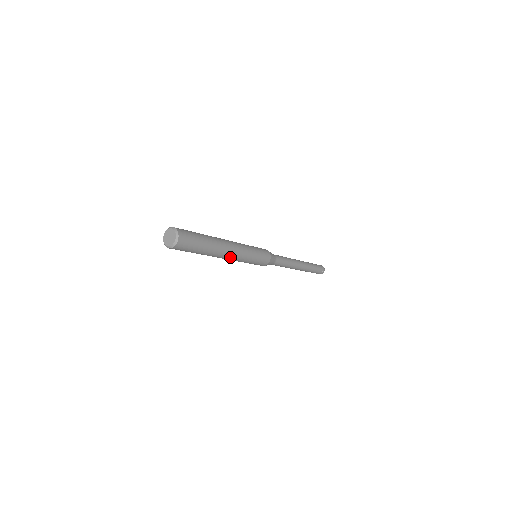
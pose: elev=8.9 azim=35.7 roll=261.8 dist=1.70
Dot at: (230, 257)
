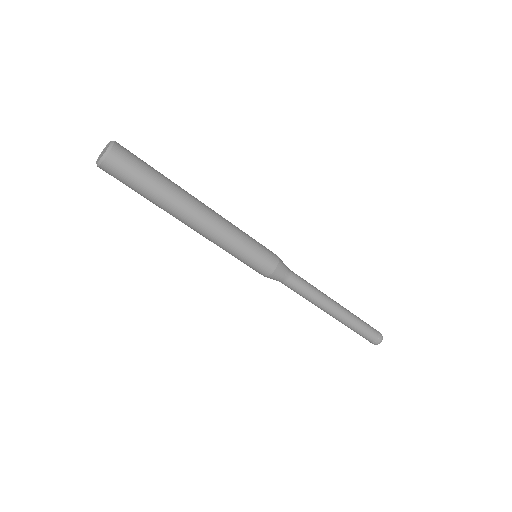
Dot at: (201, 230)
